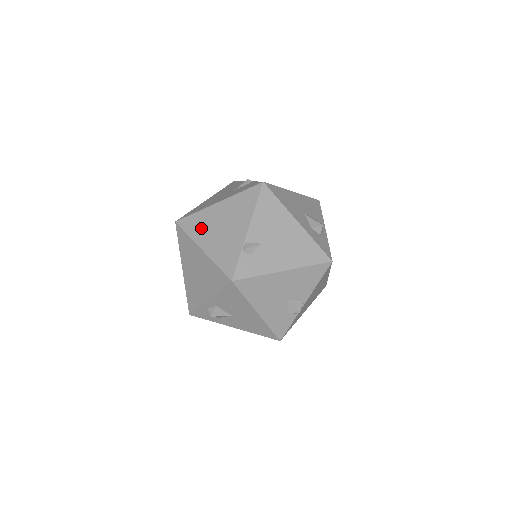
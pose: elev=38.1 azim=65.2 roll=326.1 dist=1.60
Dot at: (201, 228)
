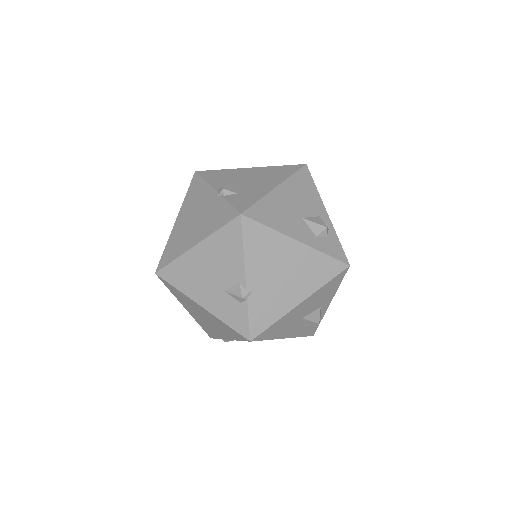
Dot at: (184, 301)
